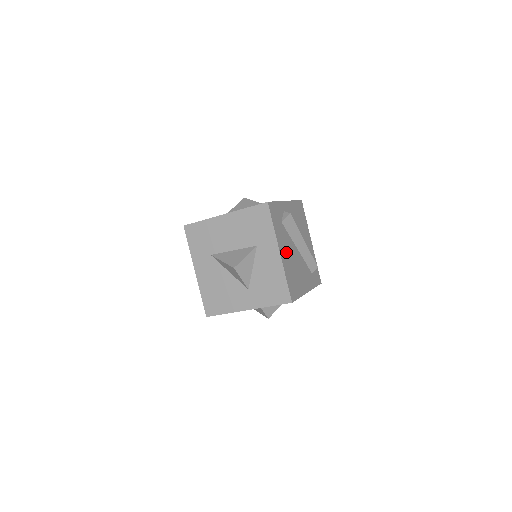
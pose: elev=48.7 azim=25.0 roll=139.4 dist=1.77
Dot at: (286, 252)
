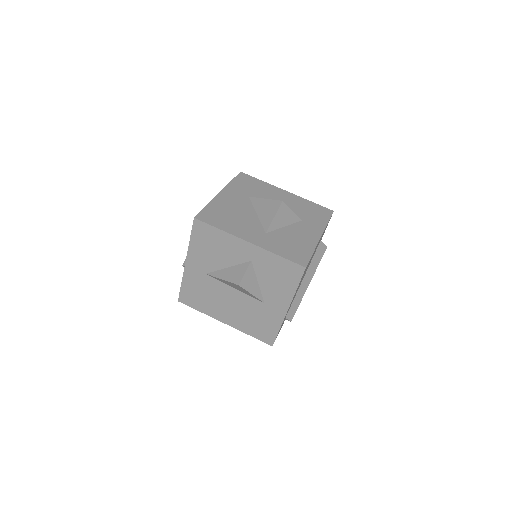
Dot at: occluded
